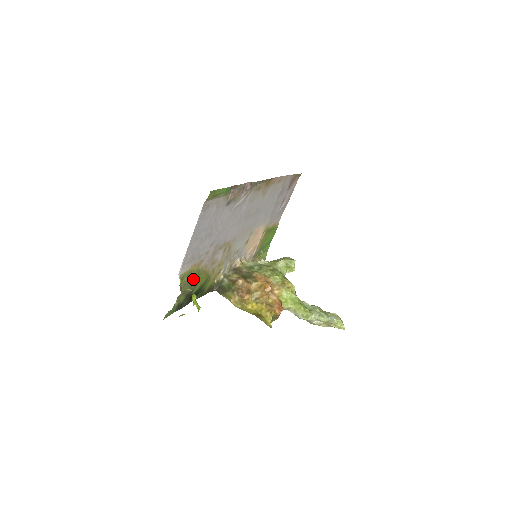
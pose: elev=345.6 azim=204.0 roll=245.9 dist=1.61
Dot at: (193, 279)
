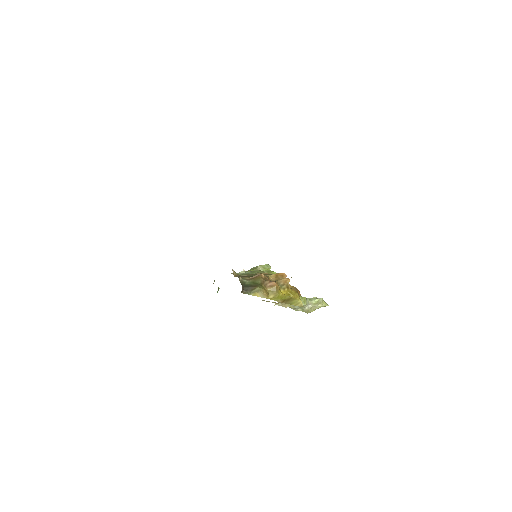
Dot at: occluded
